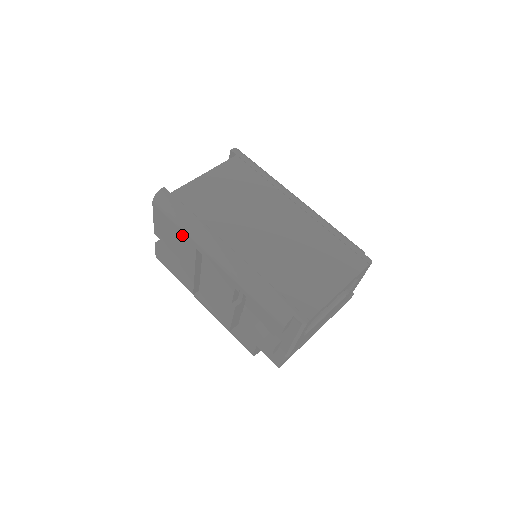
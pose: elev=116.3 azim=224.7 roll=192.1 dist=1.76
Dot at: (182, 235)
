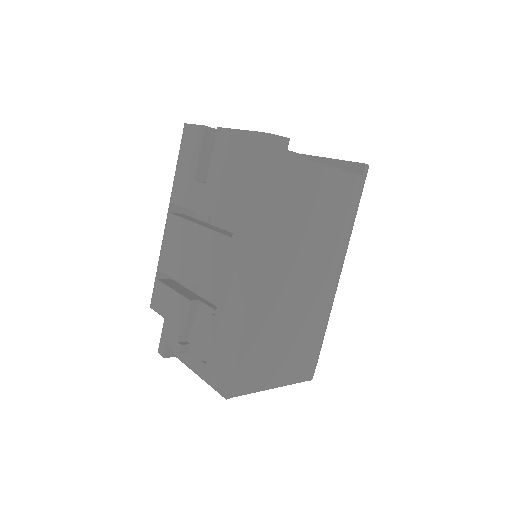
Dot at: (241, 197)
